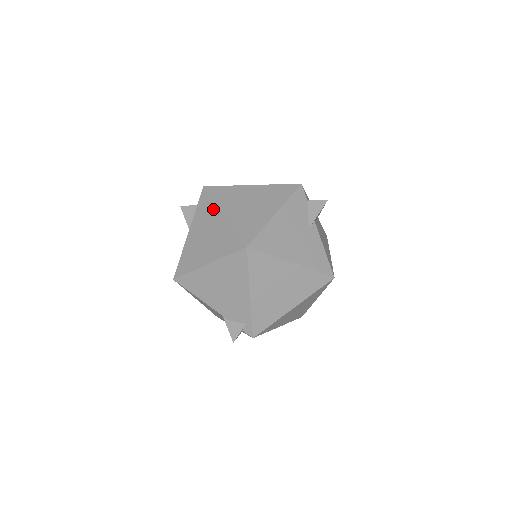
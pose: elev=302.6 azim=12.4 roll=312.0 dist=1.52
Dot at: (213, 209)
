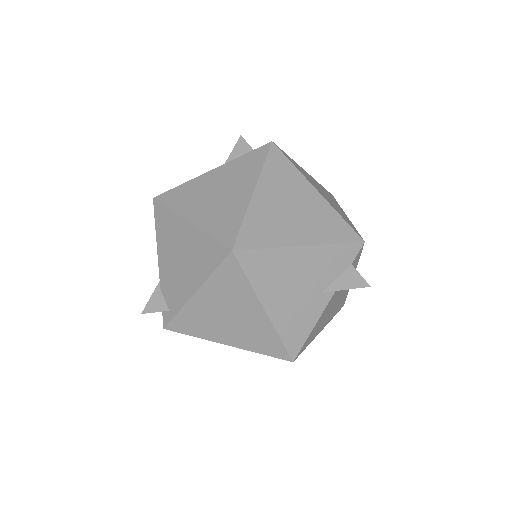
Dot at: (253, 174)
